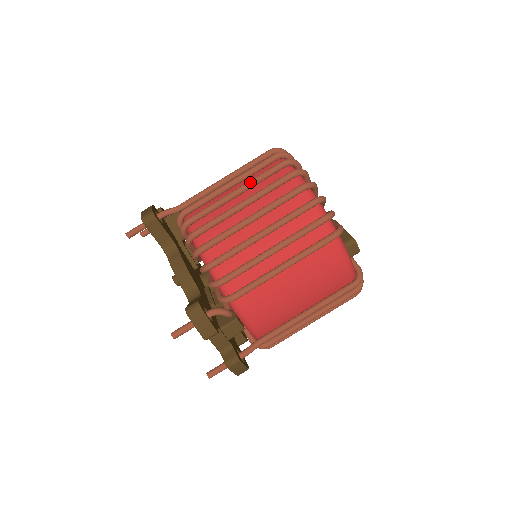
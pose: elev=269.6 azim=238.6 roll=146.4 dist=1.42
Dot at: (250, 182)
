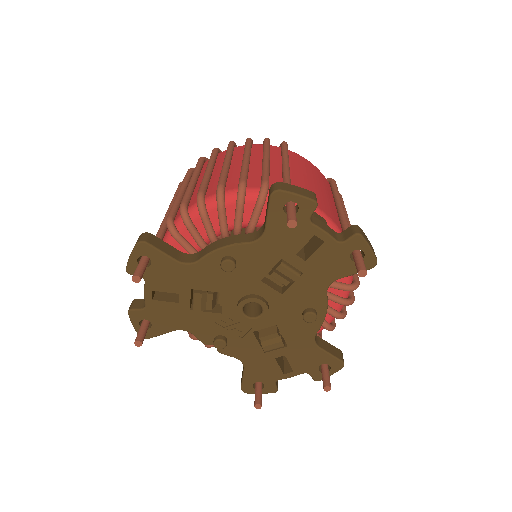
Dot at: (194, 171)
